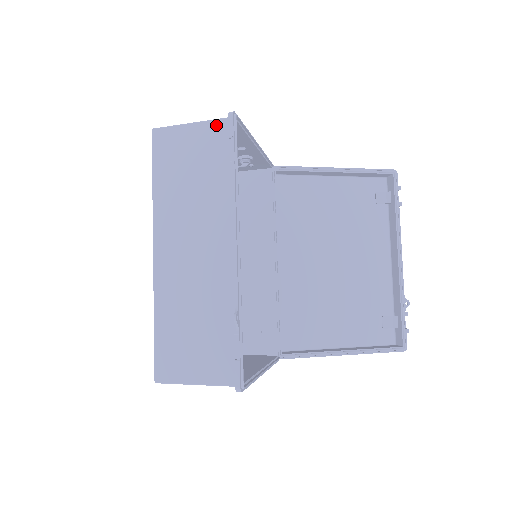
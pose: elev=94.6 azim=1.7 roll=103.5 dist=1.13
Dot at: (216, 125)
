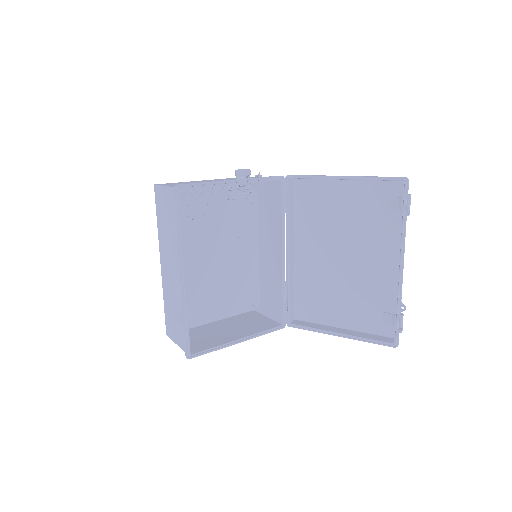
Dot at: (172, 192)
